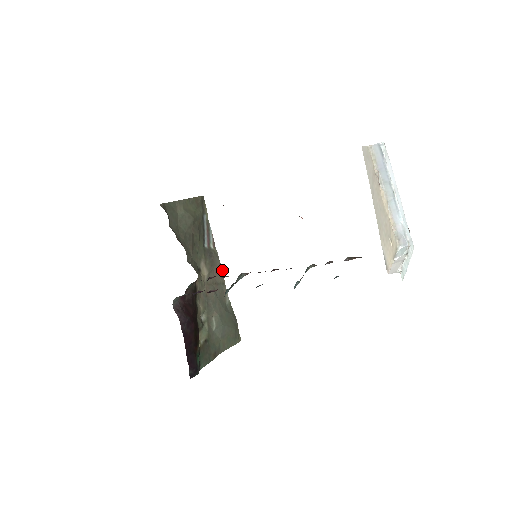
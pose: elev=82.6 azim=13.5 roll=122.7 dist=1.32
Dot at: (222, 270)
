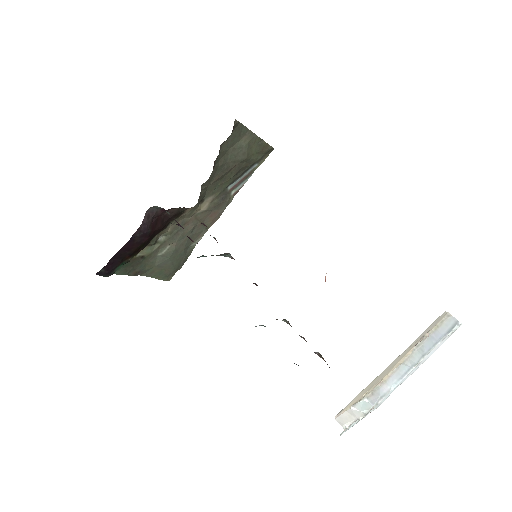
Dot at: (218, 218)
